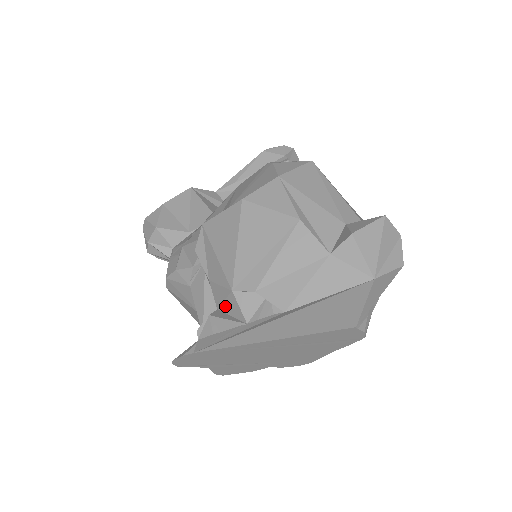
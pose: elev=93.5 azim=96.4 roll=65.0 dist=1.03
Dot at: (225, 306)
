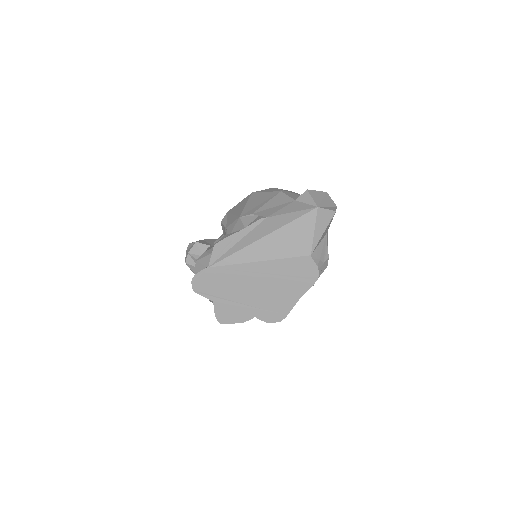
Dot at: (234, 231)
